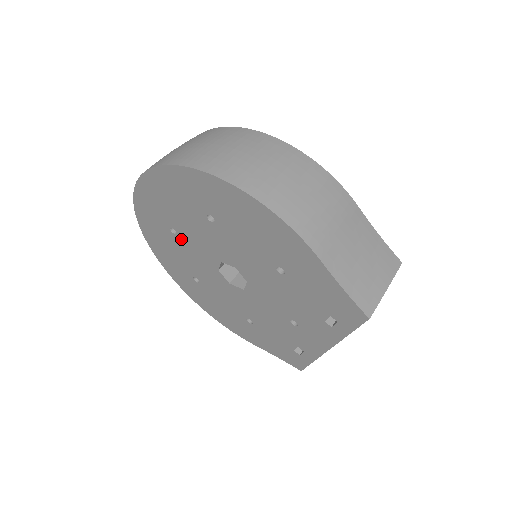
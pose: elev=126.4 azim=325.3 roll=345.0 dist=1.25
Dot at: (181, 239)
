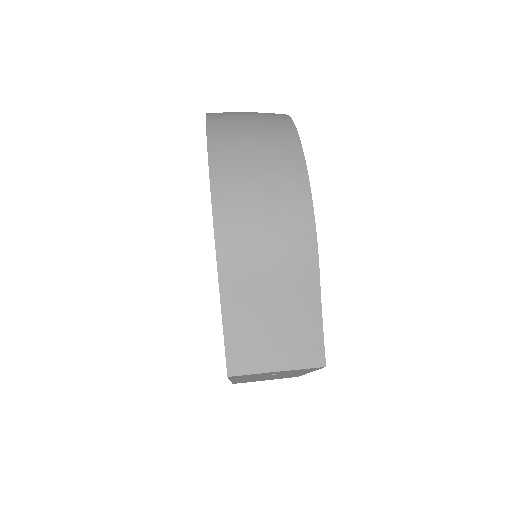
Dot at: occluded
